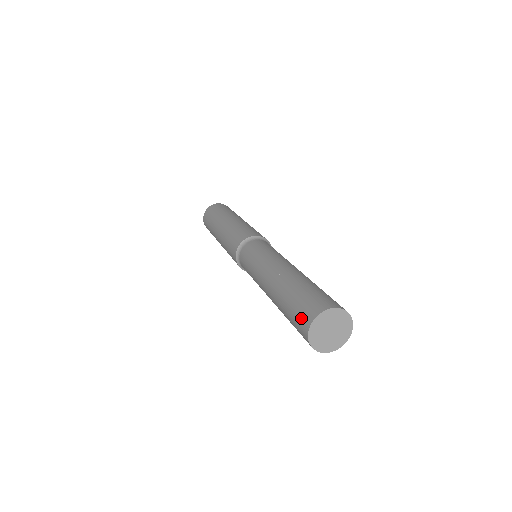
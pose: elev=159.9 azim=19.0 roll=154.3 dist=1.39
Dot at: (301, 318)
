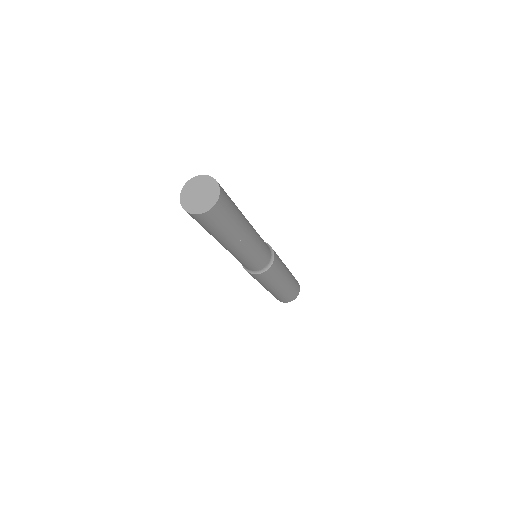
Dot at: occluded
